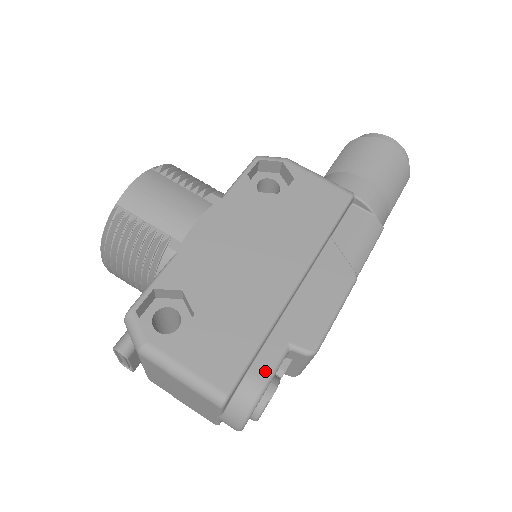
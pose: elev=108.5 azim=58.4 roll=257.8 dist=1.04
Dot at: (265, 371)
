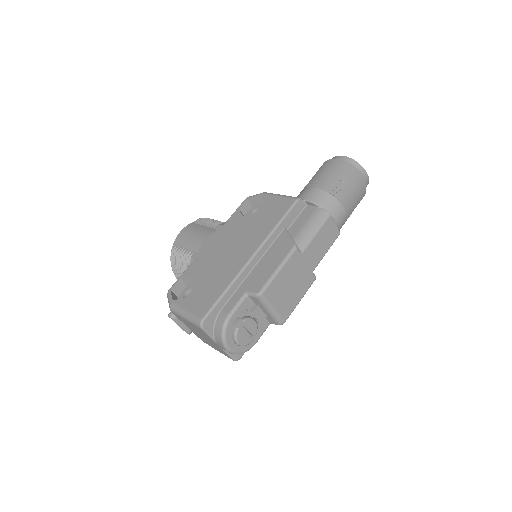
Dot at: (230, 308)
